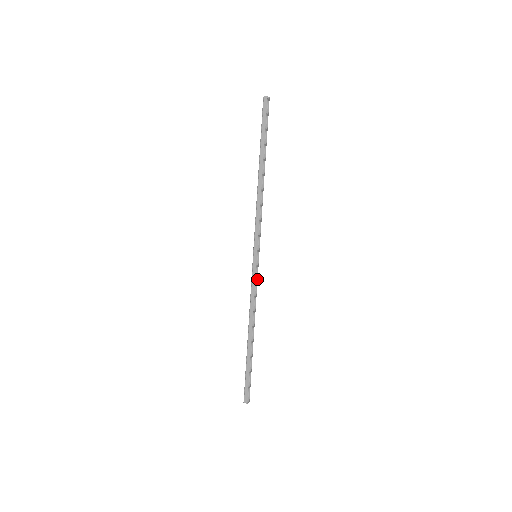
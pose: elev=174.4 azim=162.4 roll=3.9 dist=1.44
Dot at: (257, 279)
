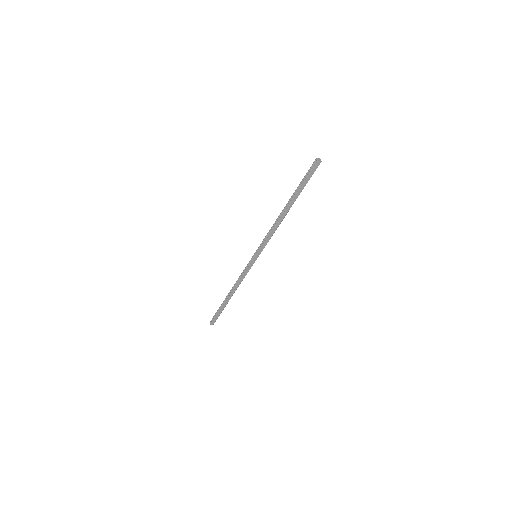
Dot at: (250, 267)
